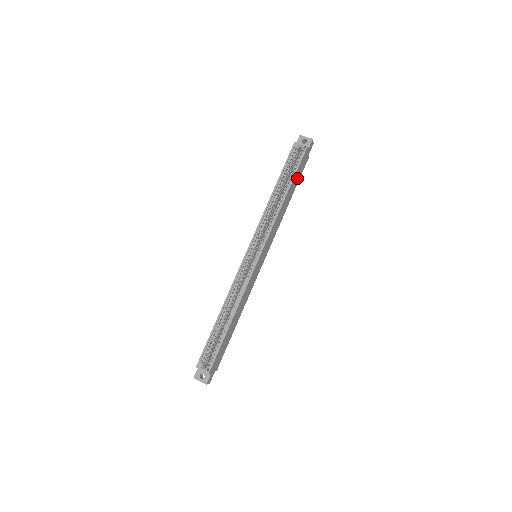
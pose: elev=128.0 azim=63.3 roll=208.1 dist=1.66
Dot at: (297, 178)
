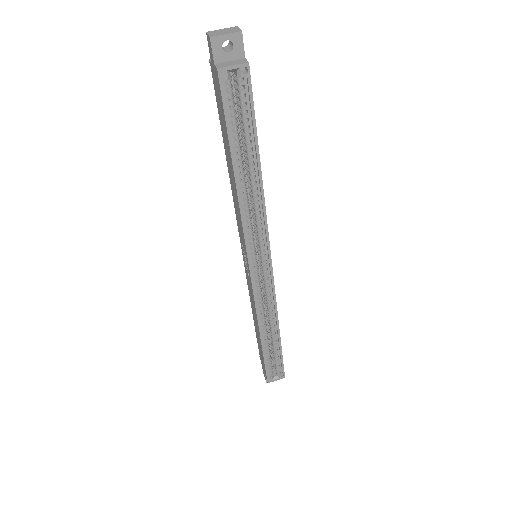
Dot at: occluded
